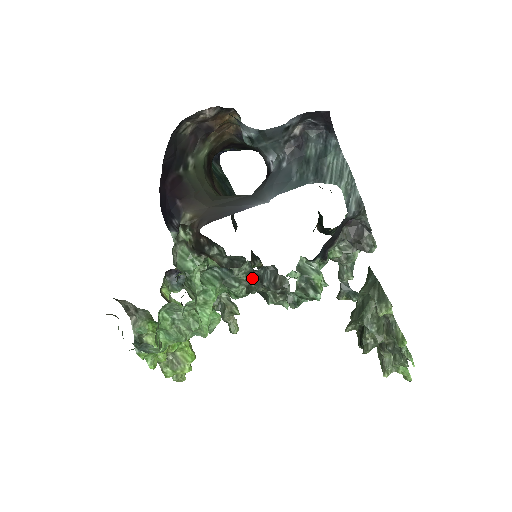
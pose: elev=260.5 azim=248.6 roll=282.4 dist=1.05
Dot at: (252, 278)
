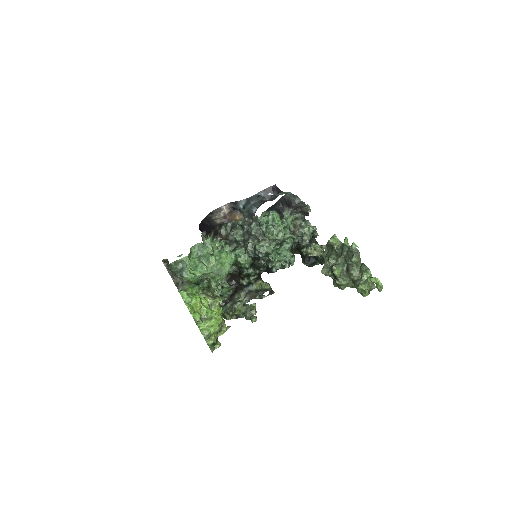
Dot at: (245, 238)
